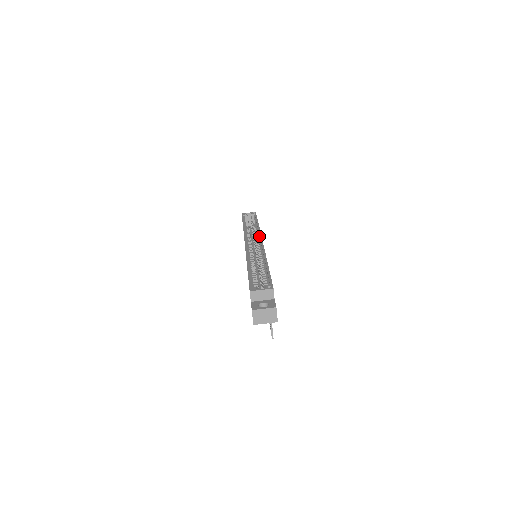
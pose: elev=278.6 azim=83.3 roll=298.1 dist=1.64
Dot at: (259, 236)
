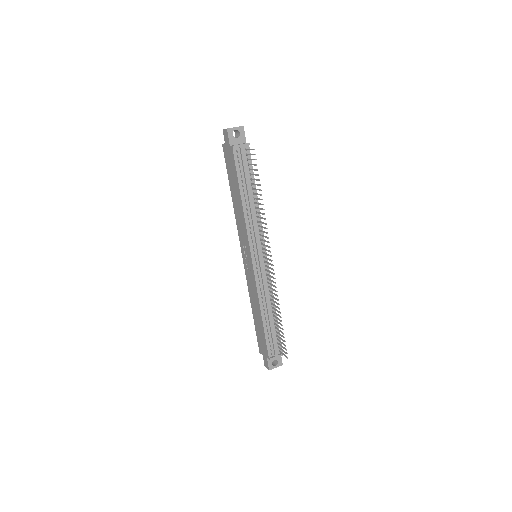
Dot at: occluded
